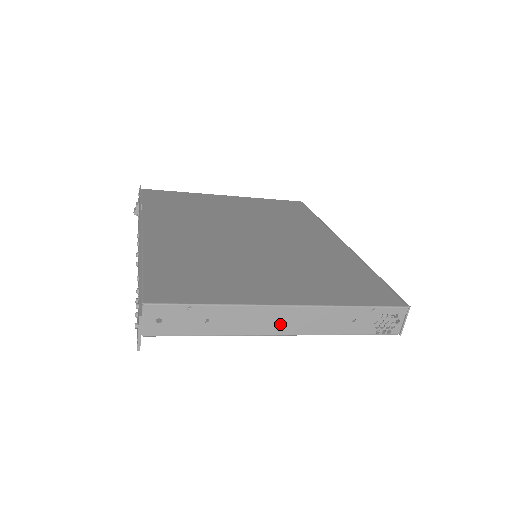
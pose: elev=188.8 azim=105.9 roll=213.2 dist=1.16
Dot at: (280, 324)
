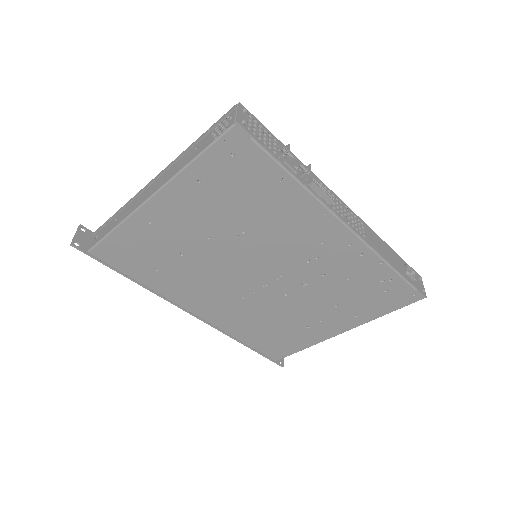
Dot at: (151, 191)
